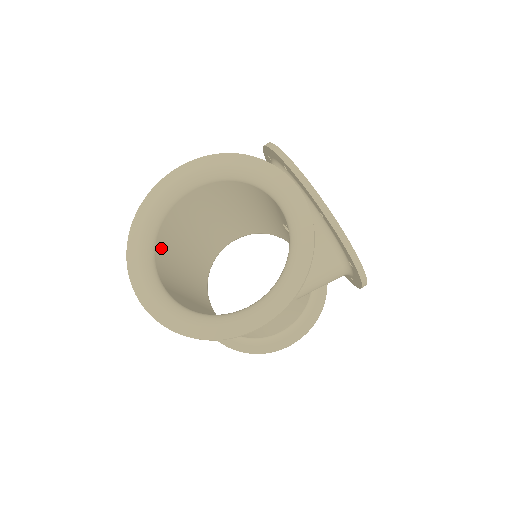
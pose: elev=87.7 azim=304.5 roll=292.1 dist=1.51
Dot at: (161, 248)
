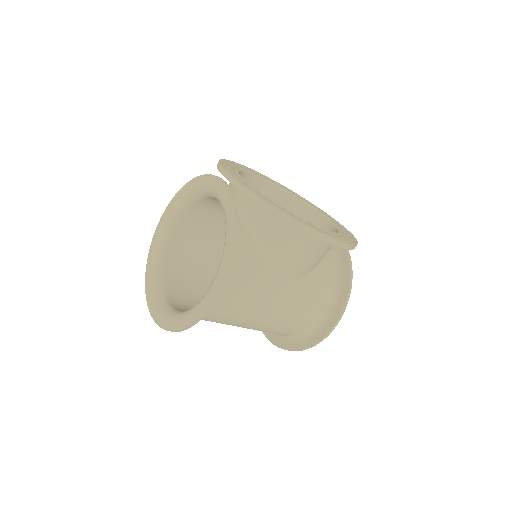
Dot at: (173, 274)
